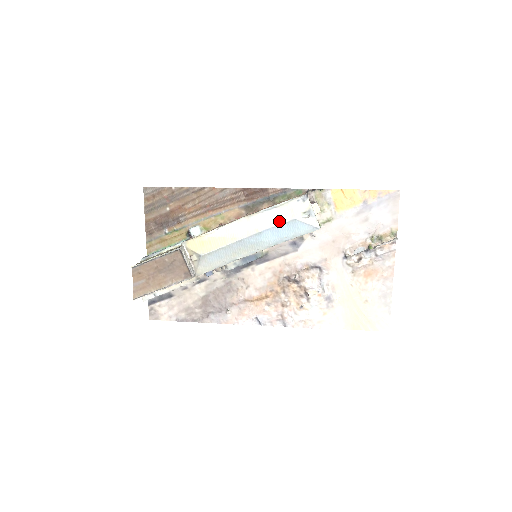
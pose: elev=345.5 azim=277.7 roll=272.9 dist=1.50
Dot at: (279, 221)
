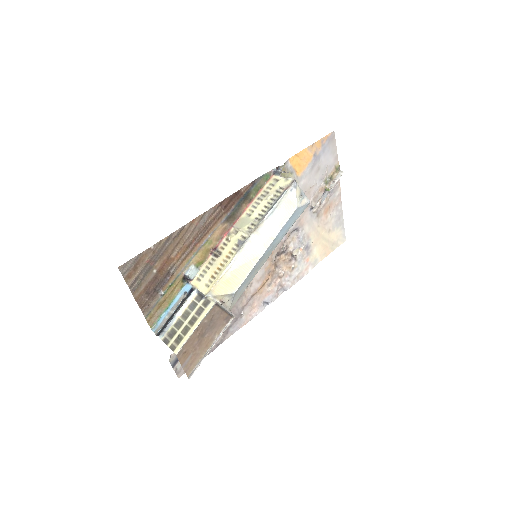
Dot at: (285, 218)
